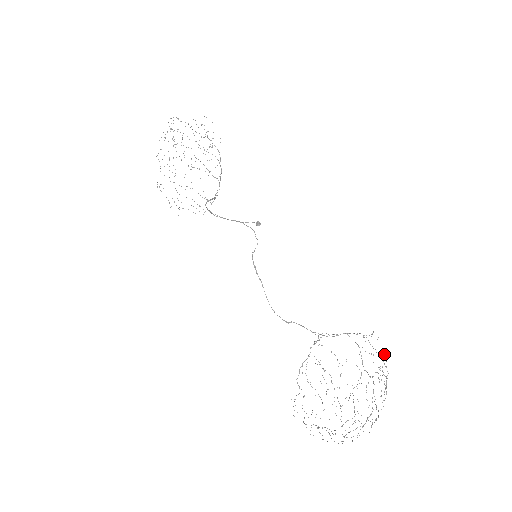
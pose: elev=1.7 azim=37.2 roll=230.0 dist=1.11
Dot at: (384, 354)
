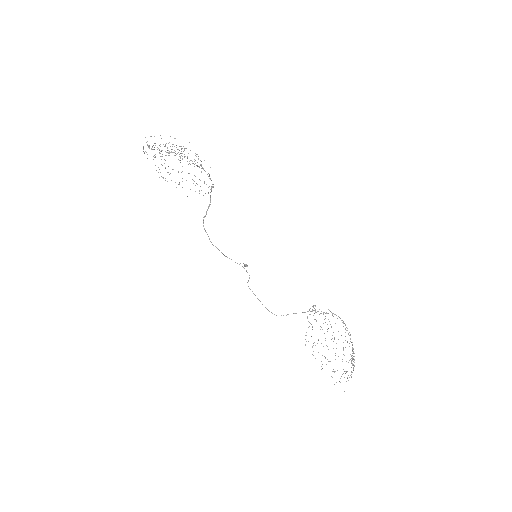
Dot at: occluded
